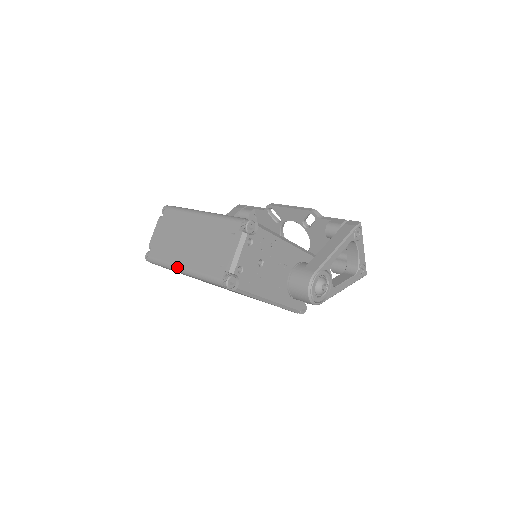
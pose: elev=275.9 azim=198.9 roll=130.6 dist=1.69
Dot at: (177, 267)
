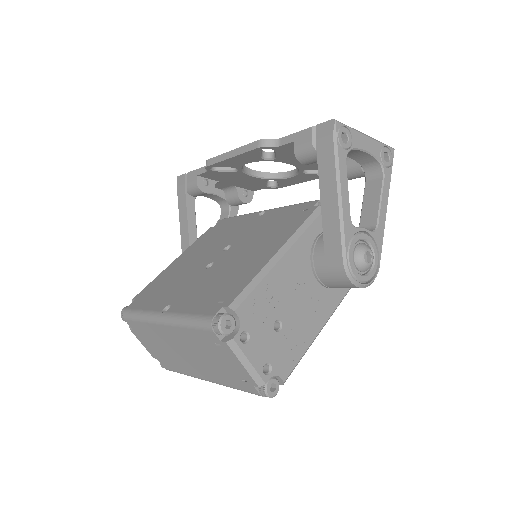
Dot at: occluded
